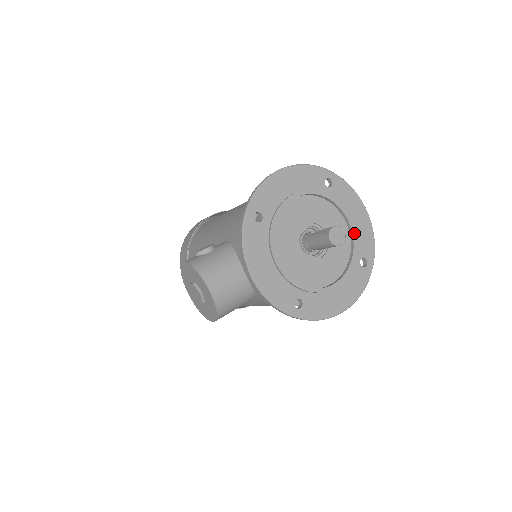
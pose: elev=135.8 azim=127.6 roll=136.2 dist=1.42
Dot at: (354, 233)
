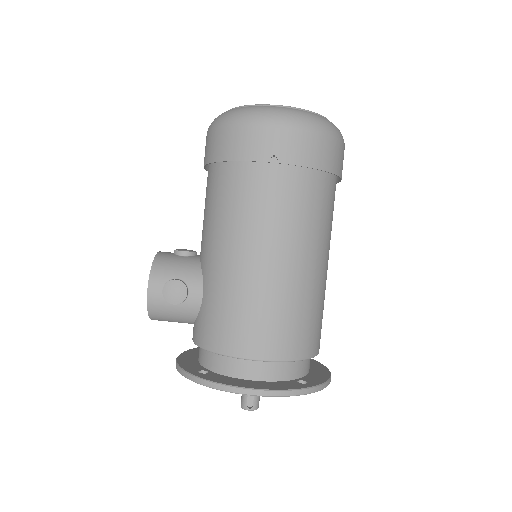
Dot at: occluded
